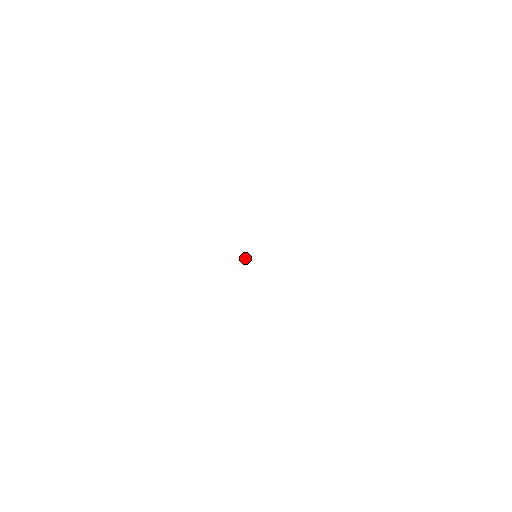
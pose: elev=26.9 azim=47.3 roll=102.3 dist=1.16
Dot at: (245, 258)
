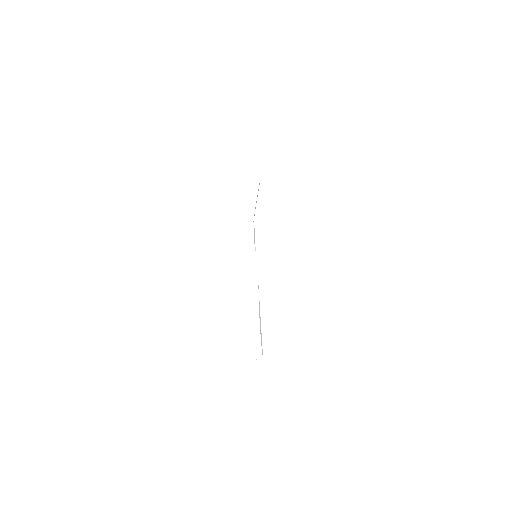
Dot at: occluded
